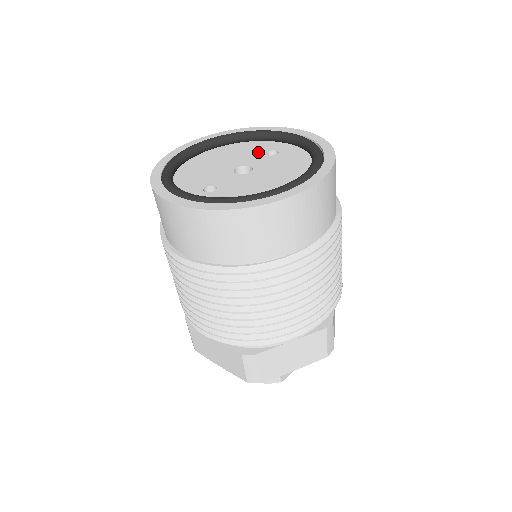
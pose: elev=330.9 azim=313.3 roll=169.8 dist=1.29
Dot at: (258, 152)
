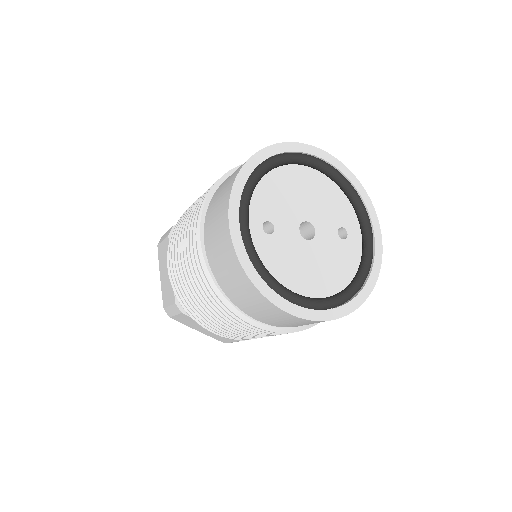
Dot at: (336, 219)
